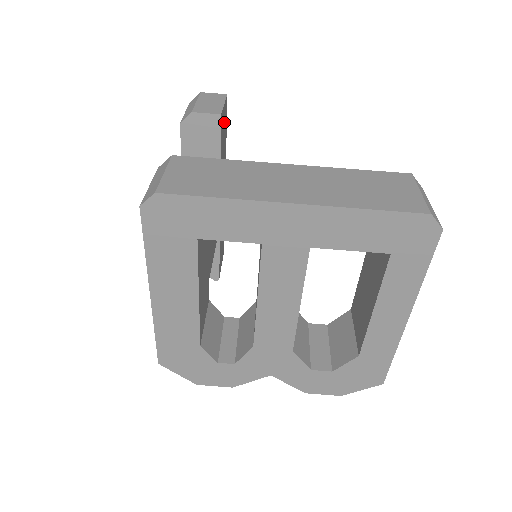
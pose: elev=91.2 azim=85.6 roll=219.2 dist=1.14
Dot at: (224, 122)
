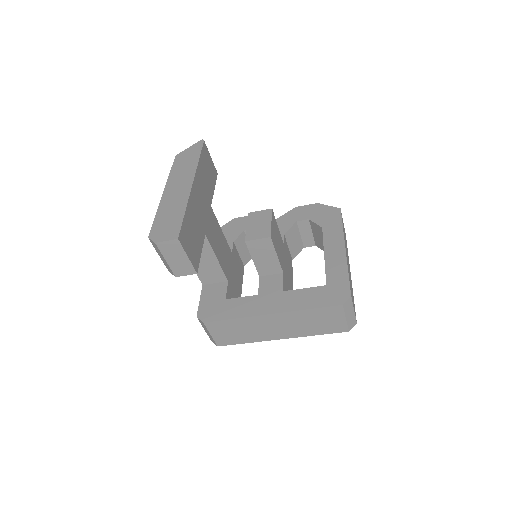
Dot at: (189, 242)
